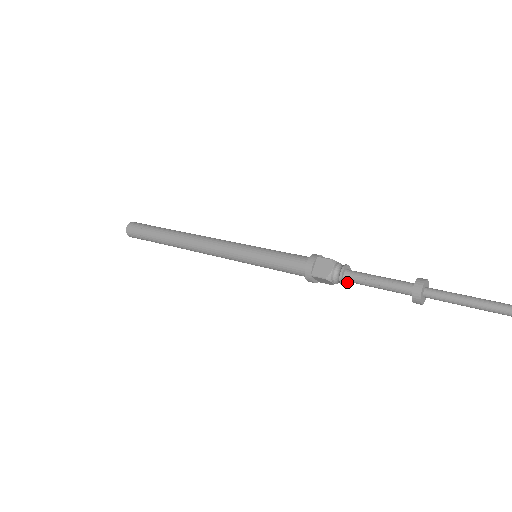
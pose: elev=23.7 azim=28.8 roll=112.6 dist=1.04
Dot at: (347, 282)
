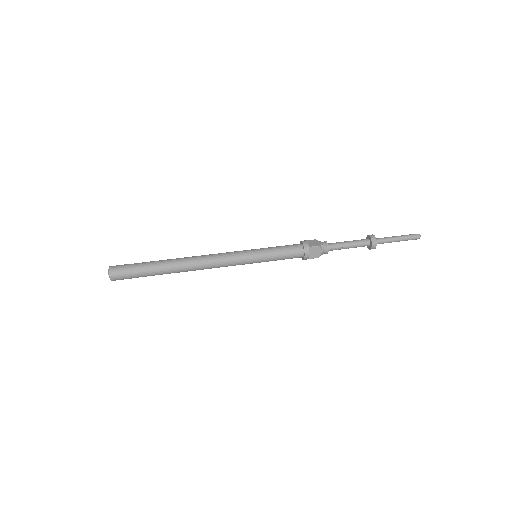
Dot at: occluded
